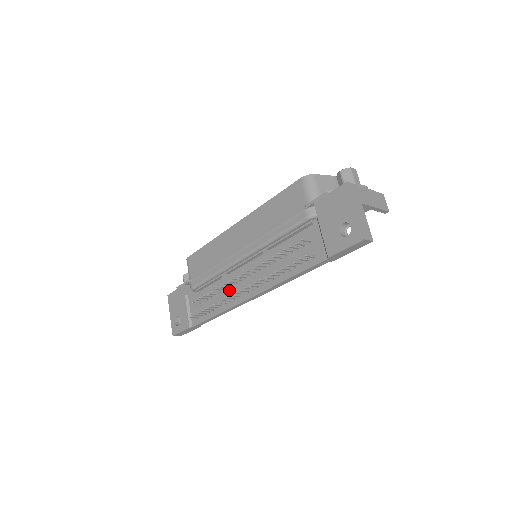
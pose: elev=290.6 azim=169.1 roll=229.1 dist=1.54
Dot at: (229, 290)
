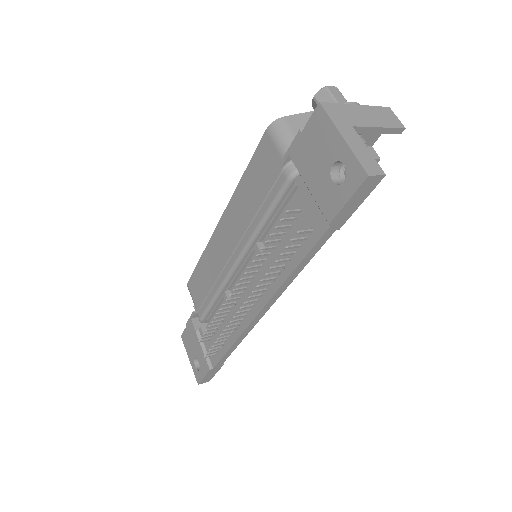
Dot at: (234, 310)
